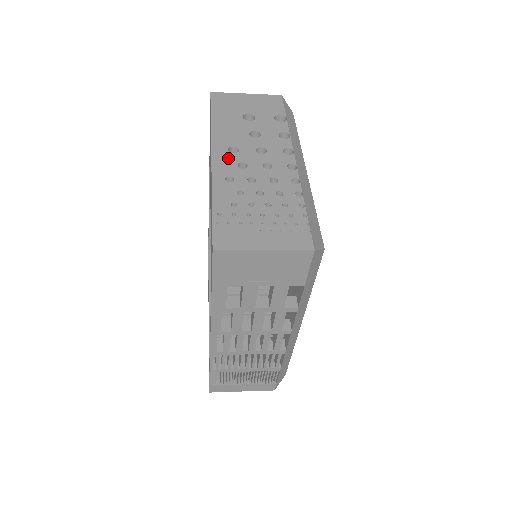
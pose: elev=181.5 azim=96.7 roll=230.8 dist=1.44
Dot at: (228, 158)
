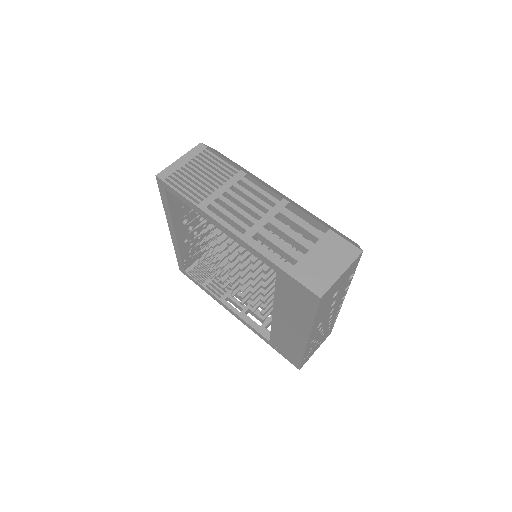
Dot at: occluded
